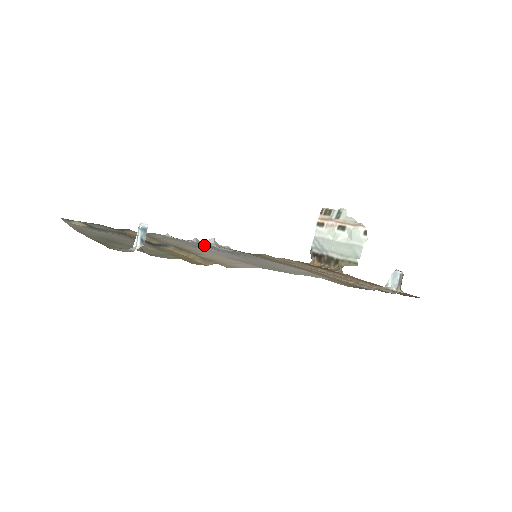
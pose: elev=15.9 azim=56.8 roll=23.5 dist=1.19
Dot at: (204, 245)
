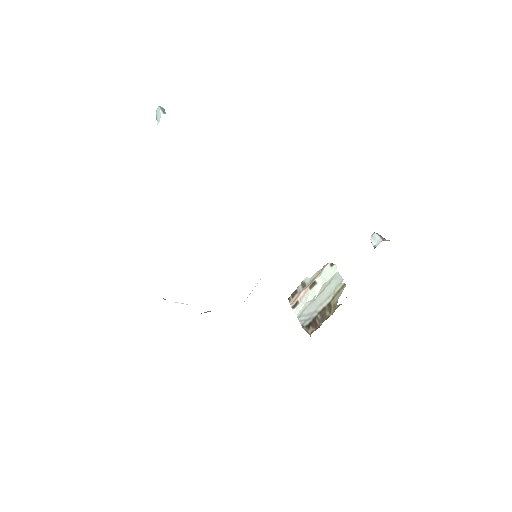
Dot at: occluded
